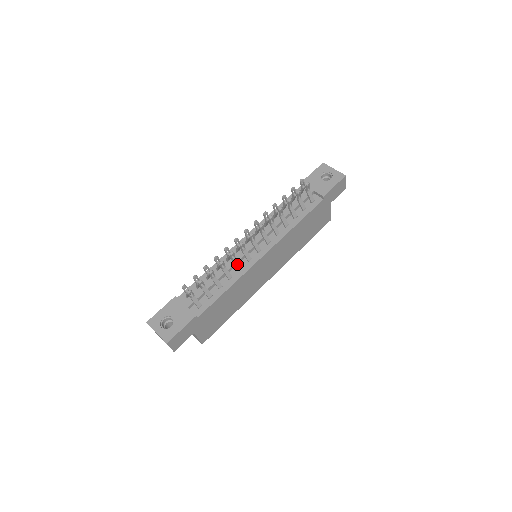
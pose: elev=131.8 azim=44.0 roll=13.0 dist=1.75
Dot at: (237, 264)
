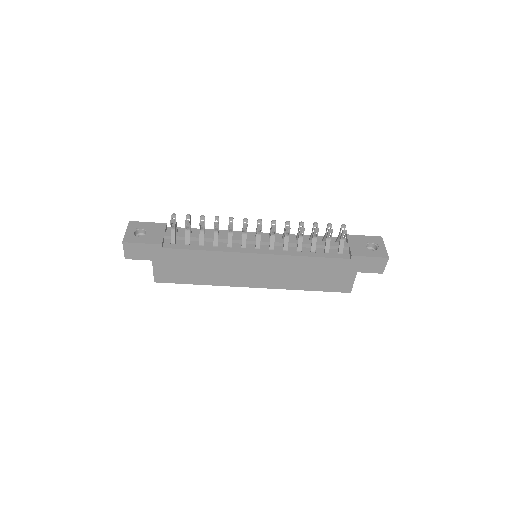
Dot at: (230, 240)
